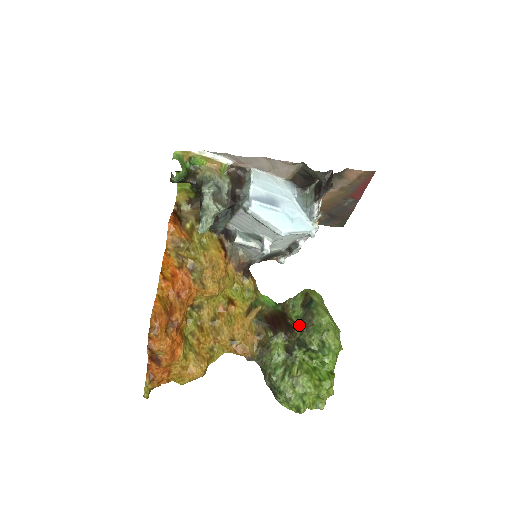
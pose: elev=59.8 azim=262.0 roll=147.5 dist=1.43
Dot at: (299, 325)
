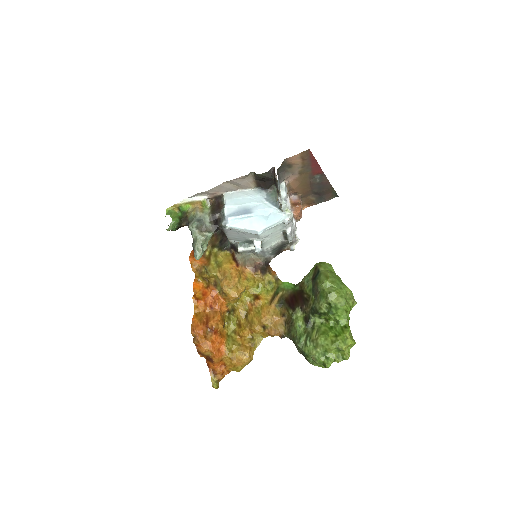
Dot at: (311, 296)
